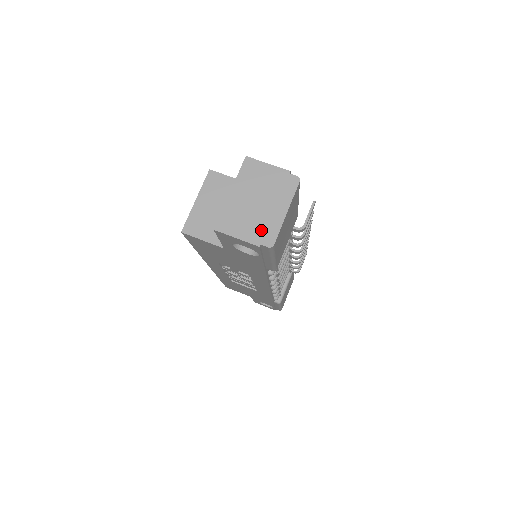
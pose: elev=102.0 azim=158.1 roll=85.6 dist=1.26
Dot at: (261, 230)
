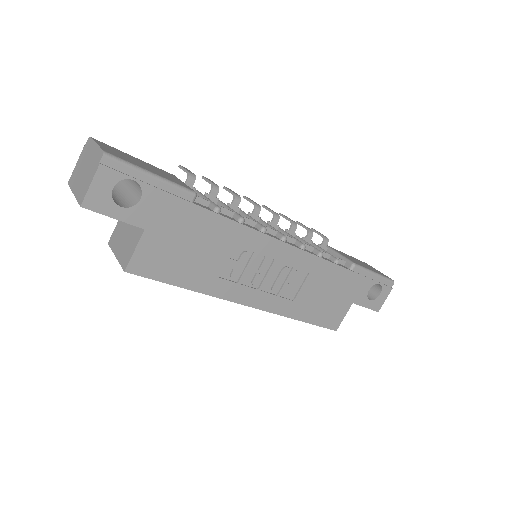
Dot at: (94, 164)
